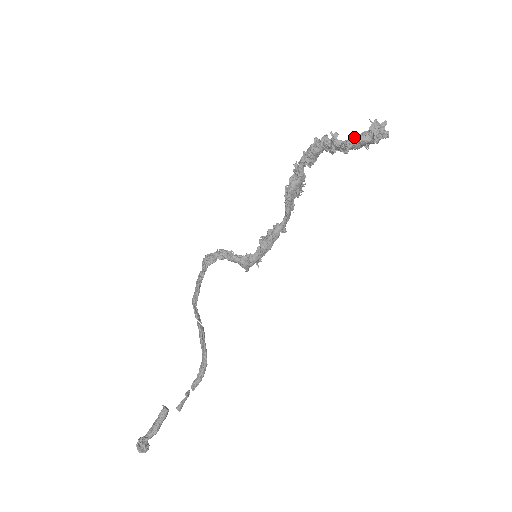
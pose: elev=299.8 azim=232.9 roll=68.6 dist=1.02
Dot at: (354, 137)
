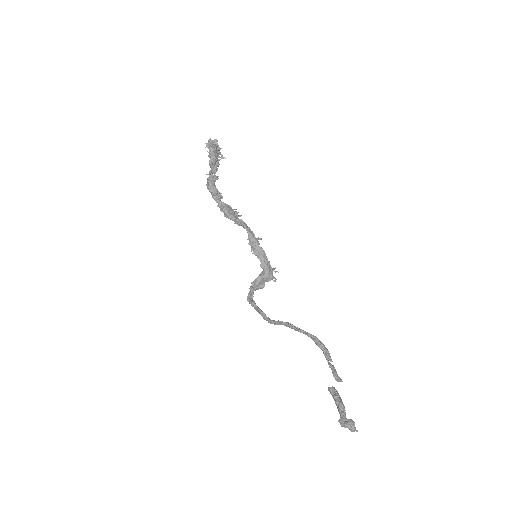
Dot at: (210, 159)
